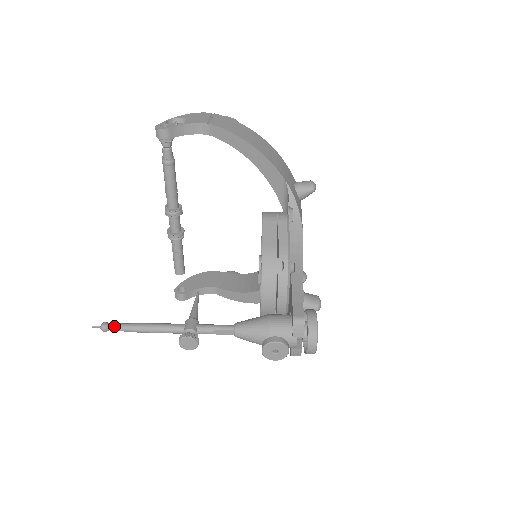
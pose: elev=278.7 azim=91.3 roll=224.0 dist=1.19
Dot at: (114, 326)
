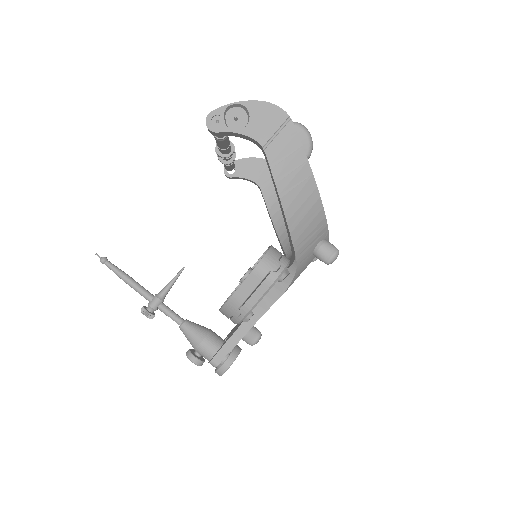
Dot at: (108, 266)
